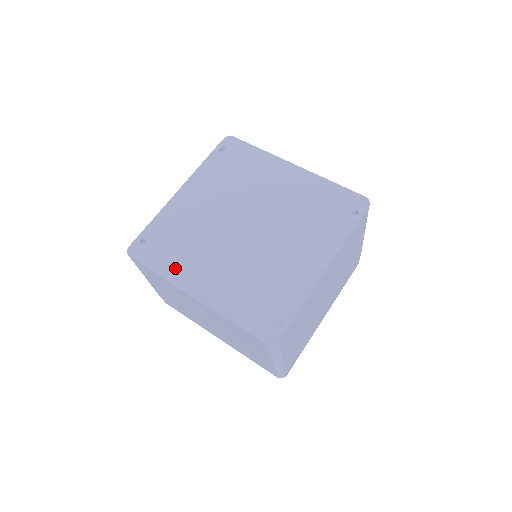
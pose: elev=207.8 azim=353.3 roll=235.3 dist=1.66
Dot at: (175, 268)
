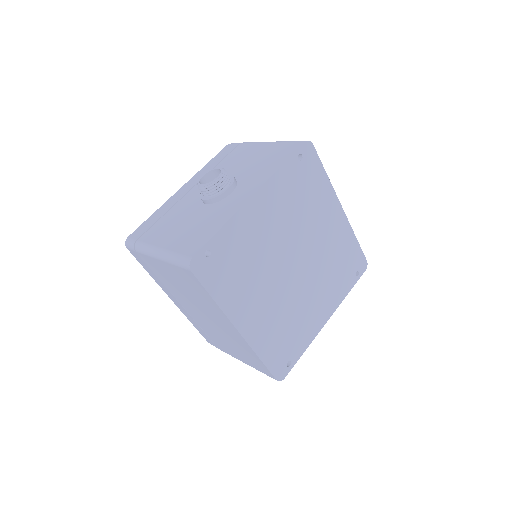
Dot at: (231, 297)
